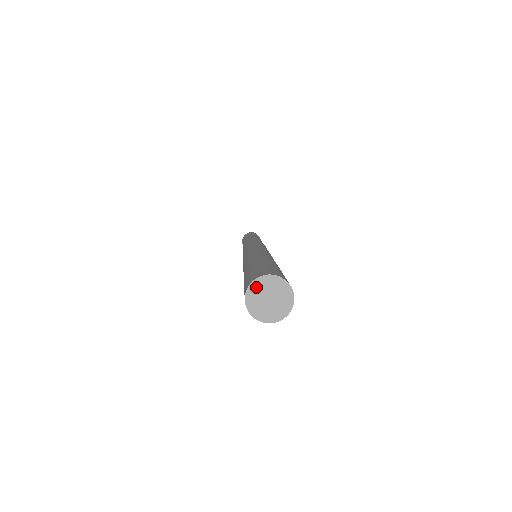
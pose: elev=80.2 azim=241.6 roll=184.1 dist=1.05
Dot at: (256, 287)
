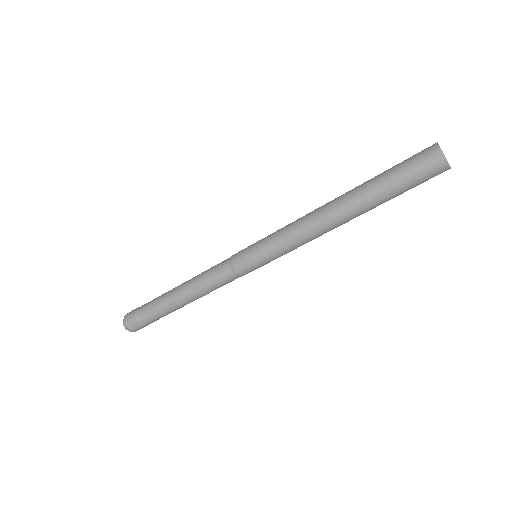
Dot at: occluded
